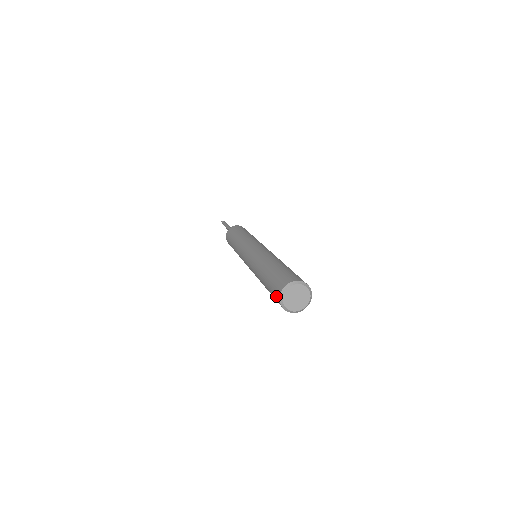
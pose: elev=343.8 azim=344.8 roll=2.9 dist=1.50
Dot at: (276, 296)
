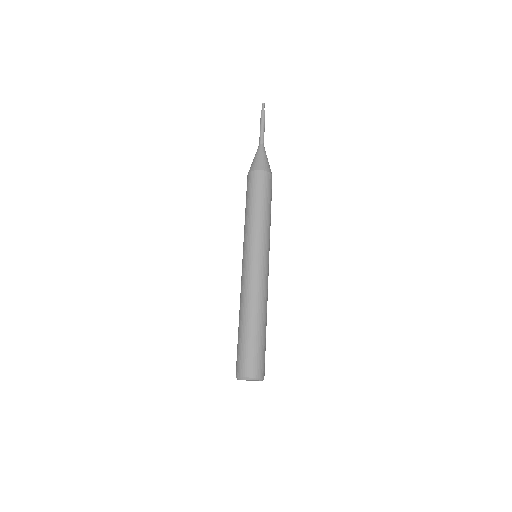
Dot at: (236, 368)
